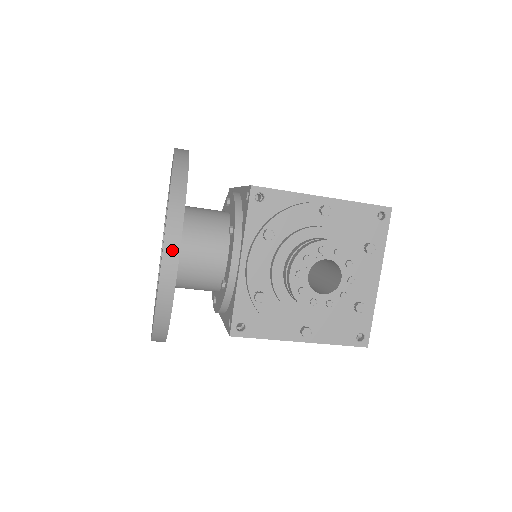
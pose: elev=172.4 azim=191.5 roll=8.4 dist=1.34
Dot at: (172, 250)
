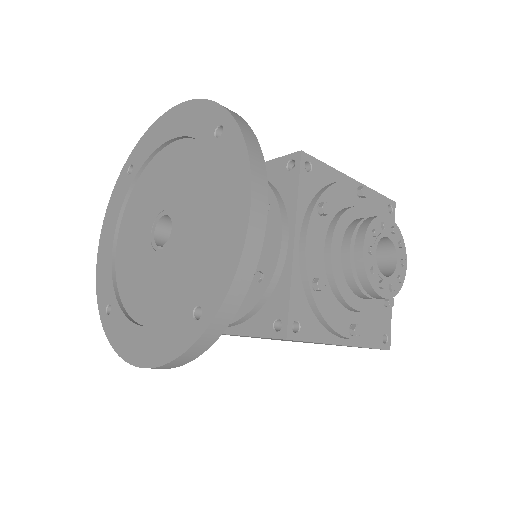
Dot at: (260, 202)
